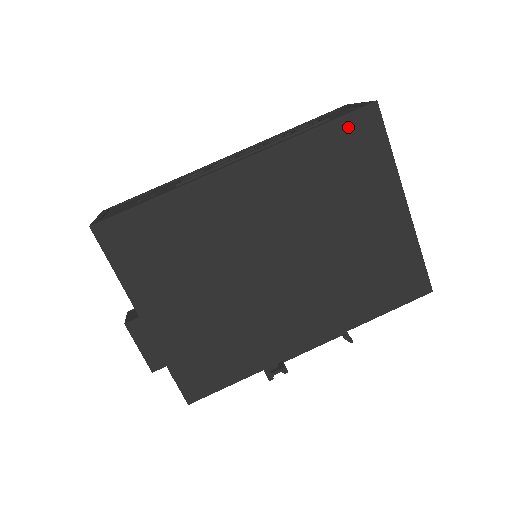
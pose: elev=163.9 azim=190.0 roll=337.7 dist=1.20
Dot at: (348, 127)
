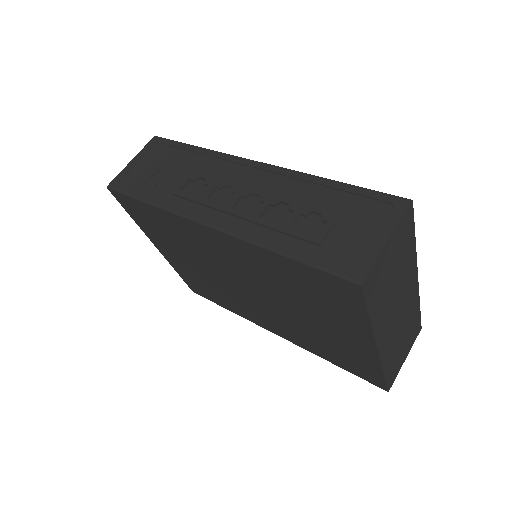
Dot at: (321, 277)
